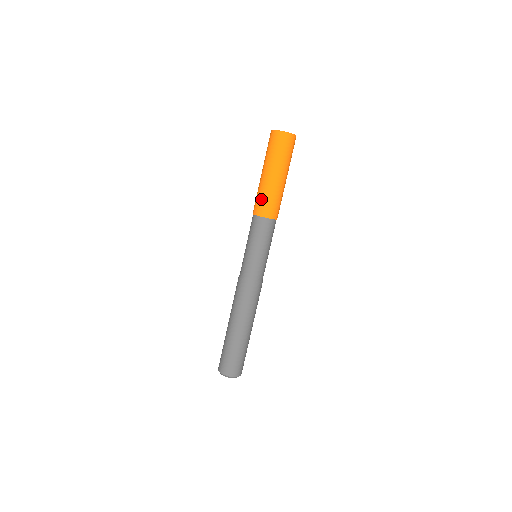
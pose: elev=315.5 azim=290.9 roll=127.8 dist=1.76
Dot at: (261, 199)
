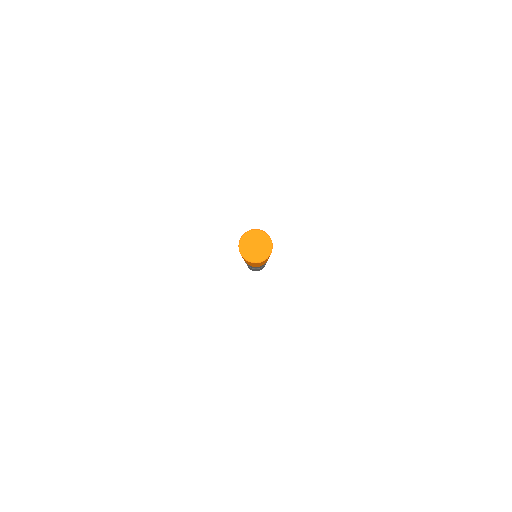
Dot at: occluded
